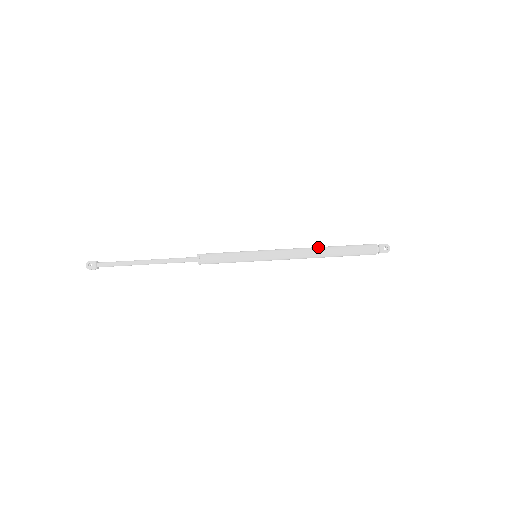
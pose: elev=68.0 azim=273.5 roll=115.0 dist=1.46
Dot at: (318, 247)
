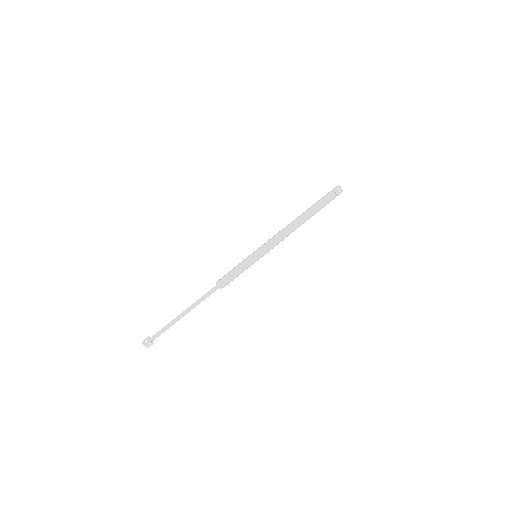
Dot at: (293, 221)
